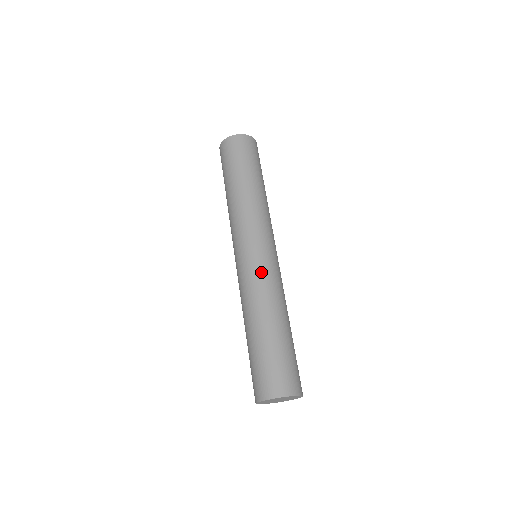
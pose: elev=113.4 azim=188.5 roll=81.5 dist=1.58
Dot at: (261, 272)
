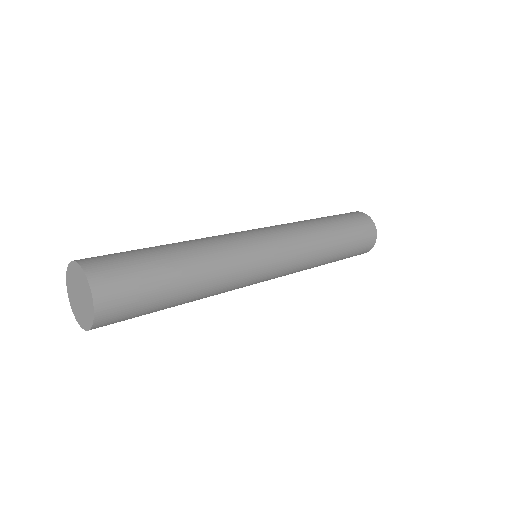
Dot at: (225, 234)
